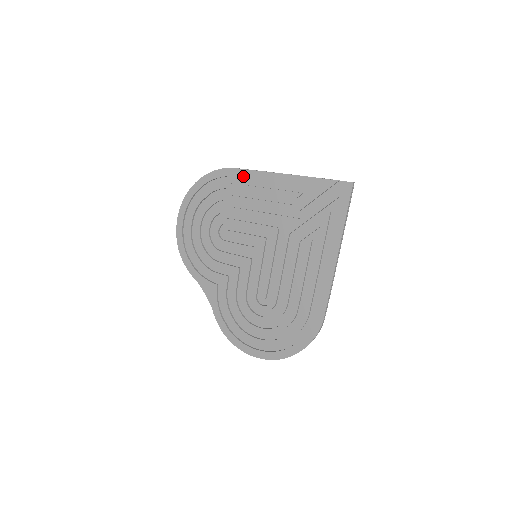
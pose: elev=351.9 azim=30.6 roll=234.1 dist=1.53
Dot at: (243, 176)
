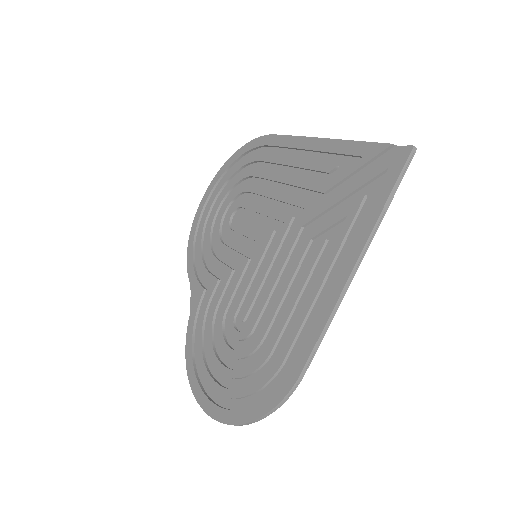
Dot at: (279, 144)
